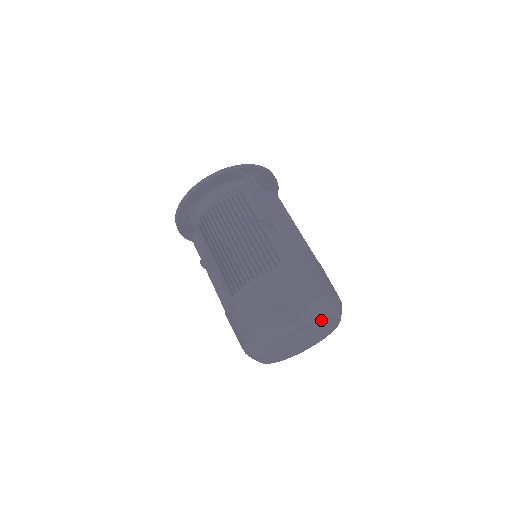
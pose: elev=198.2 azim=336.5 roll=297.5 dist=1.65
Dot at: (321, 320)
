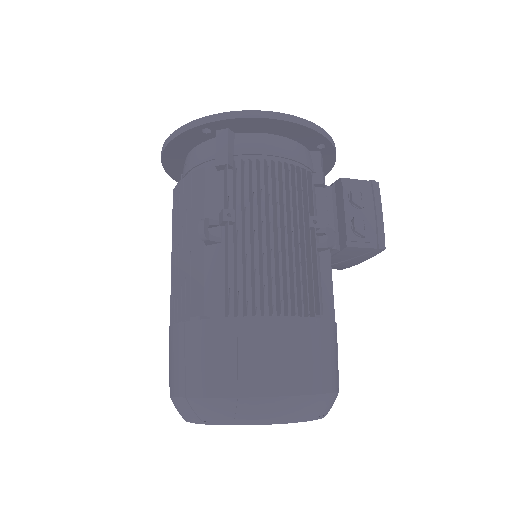
Dot at: occluded
